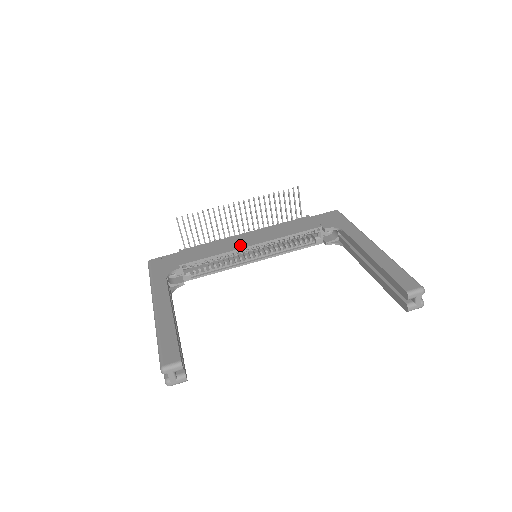
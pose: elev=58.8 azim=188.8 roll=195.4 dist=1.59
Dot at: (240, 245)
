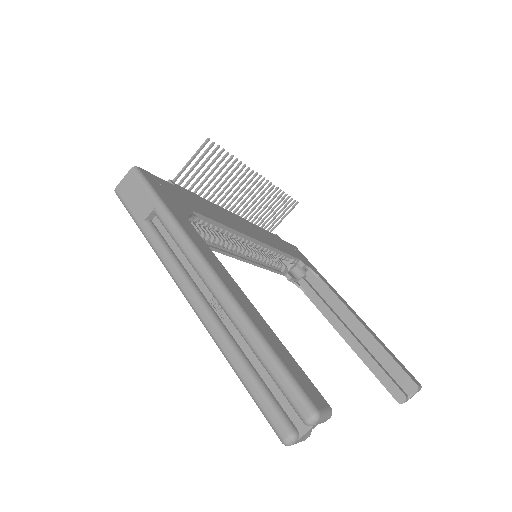
Dot at: (244, 230)
